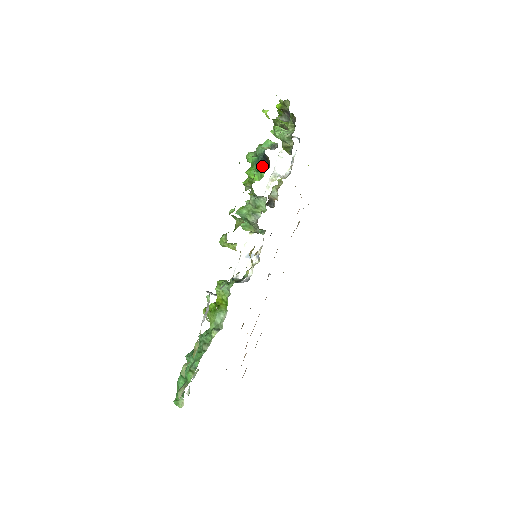
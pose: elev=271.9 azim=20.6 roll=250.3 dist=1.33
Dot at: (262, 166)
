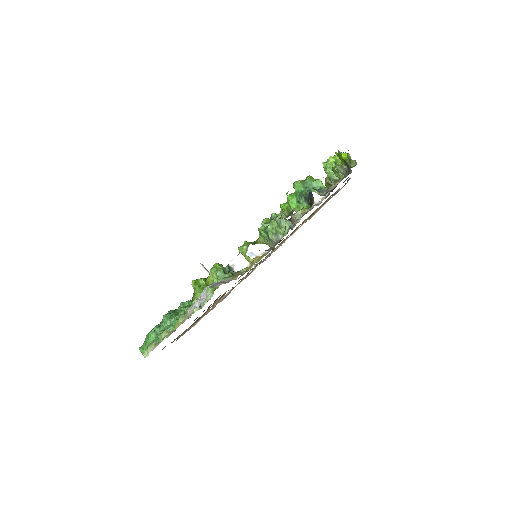
Dot at: (304, 201)
